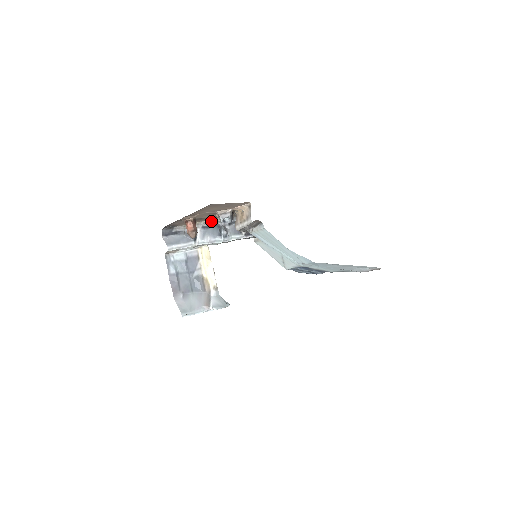
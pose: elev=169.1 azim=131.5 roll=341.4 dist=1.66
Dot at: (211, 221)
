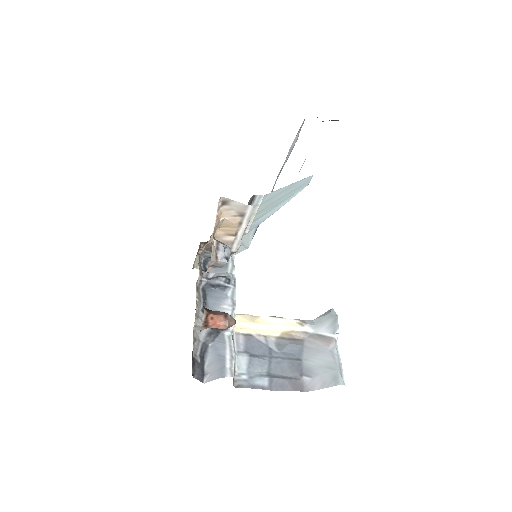
Dot at: (196, 295)
